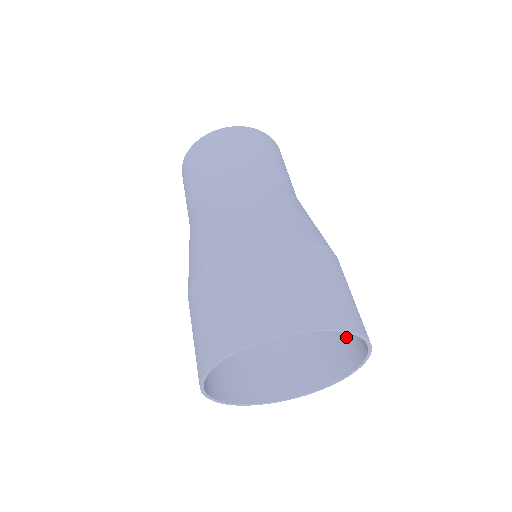
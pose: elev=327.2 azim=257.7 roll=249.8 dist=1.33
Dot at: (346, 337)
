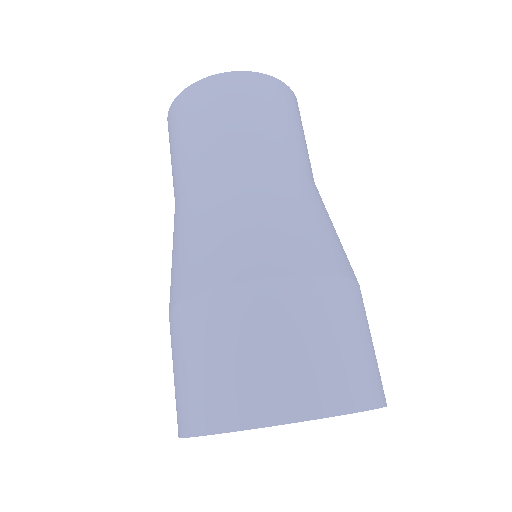
Dot at: occluded
